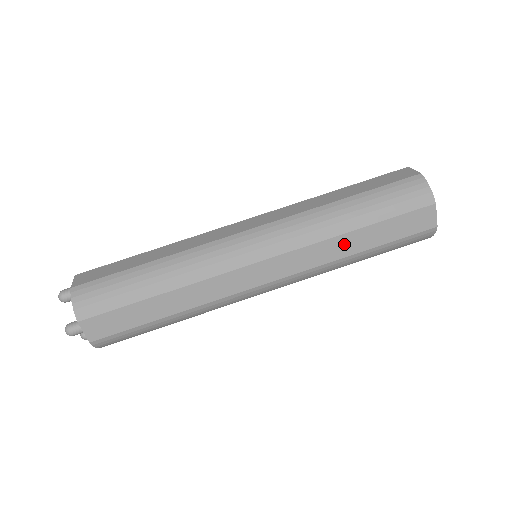
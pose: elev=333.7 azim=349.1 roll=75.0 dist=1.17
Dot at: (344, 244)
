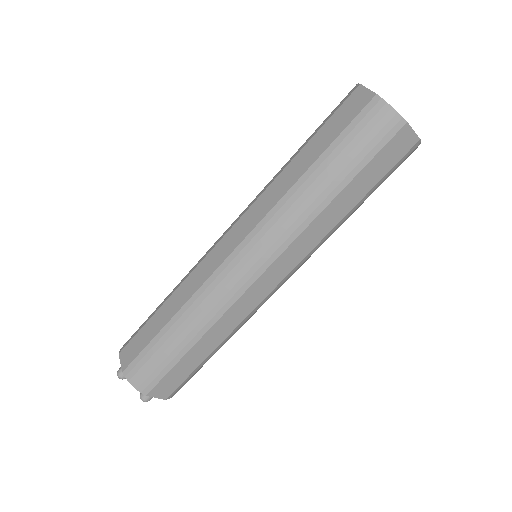
Dot at: (289, 174)
